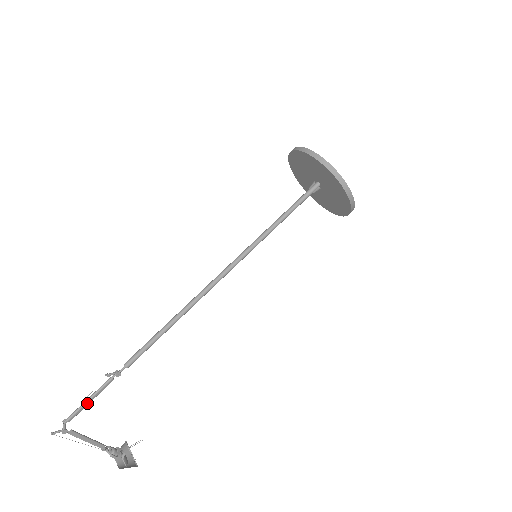
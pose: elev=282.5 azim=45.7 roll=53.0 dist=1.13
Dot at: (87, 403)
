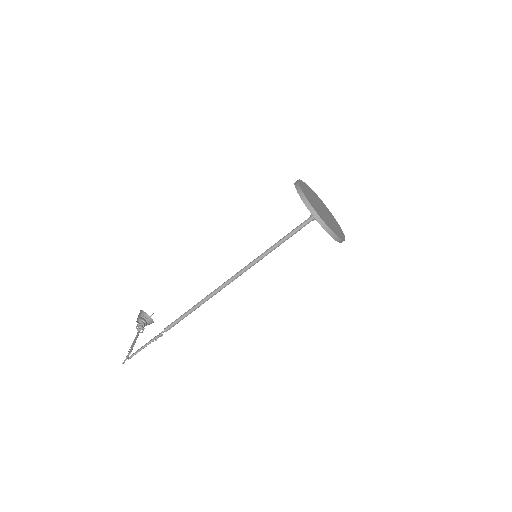
Dot at: occluded
